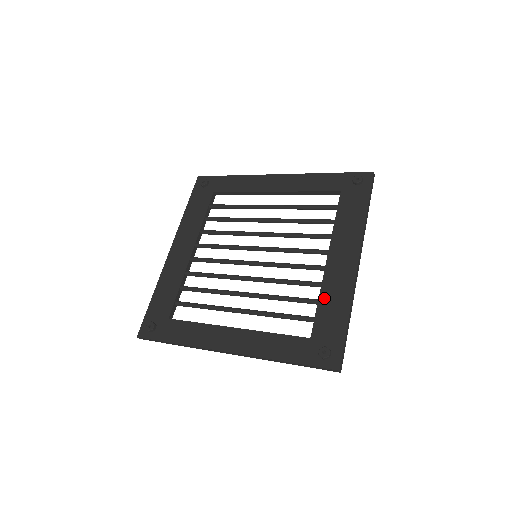
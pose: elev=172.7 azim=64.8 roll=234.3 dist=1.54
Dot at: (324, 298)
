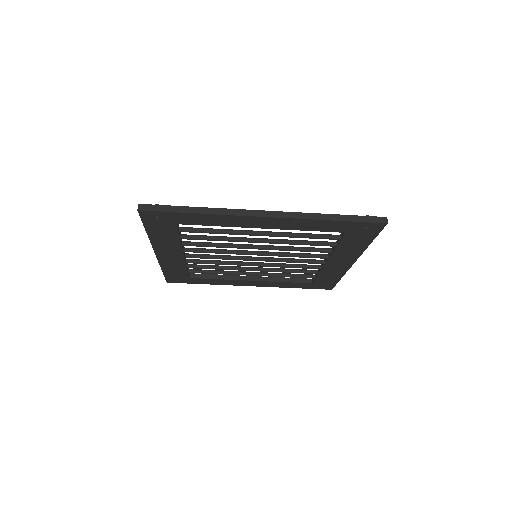
Dot at: occluded
